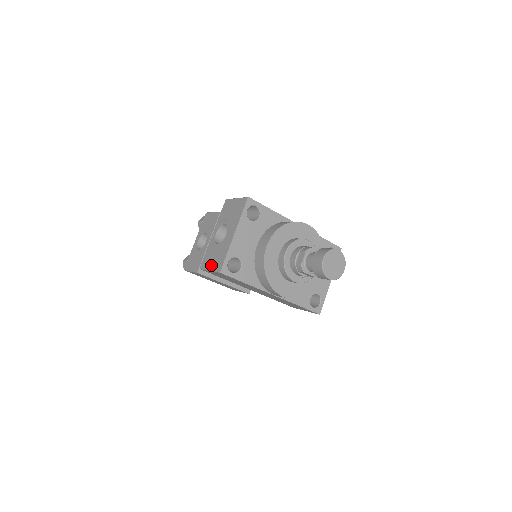
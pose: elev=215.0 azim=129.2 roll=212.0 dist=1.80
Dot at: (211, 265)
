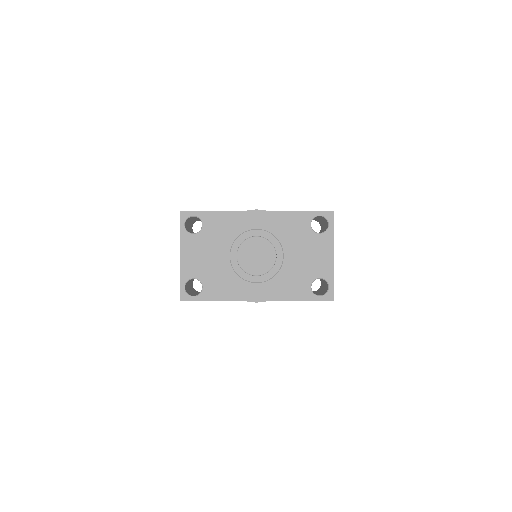
Dot at: occluded
